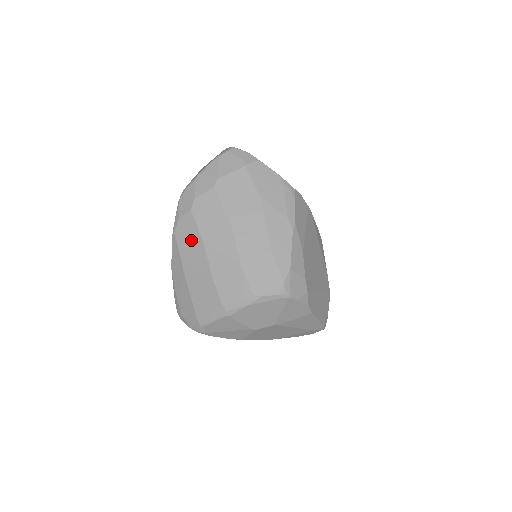
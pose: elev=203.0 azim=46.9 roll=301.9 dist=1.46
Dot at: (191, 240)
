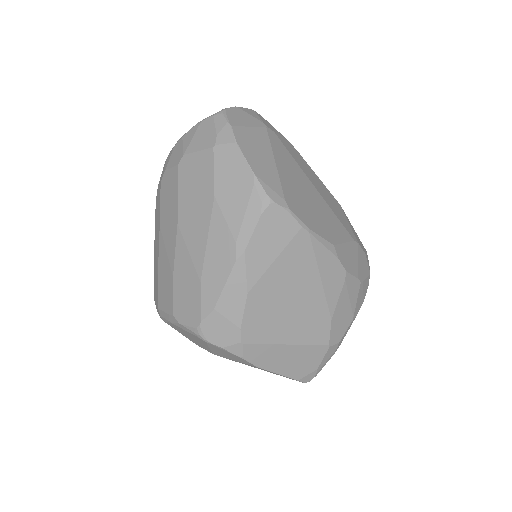
Dot at: (158, 218)
